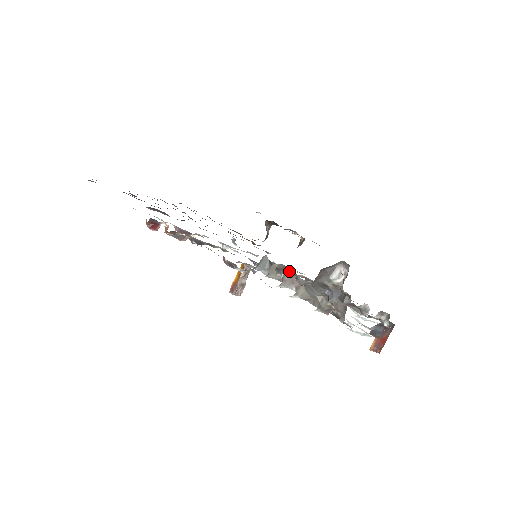
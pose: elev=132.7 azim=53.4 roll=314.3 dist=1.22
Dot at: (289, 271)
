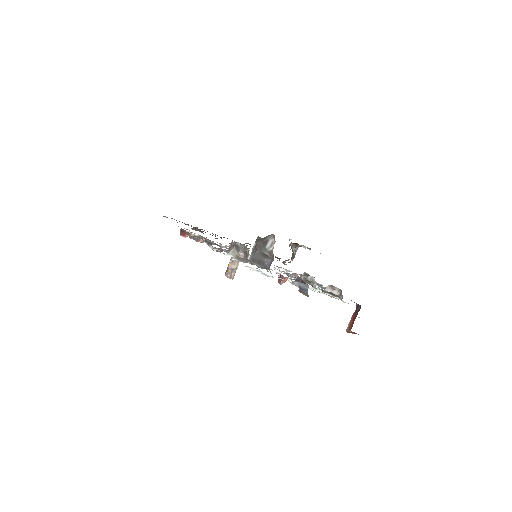
Dot at: (236, 243)
